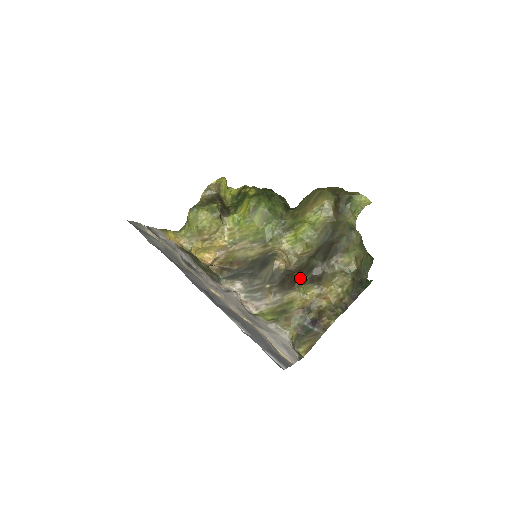
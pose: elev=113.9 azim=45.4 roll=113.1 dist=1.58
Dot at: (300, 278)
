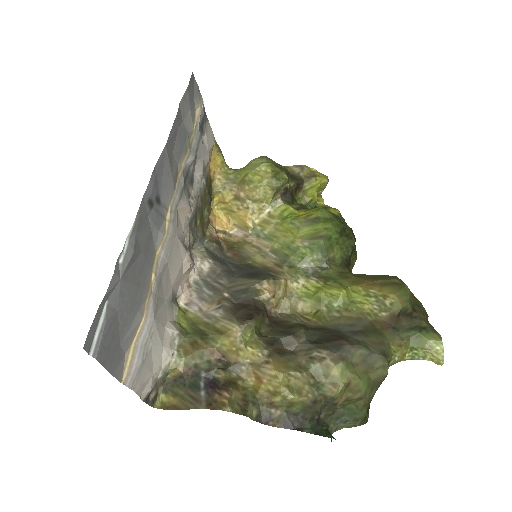
Dot at: (264, 327)
